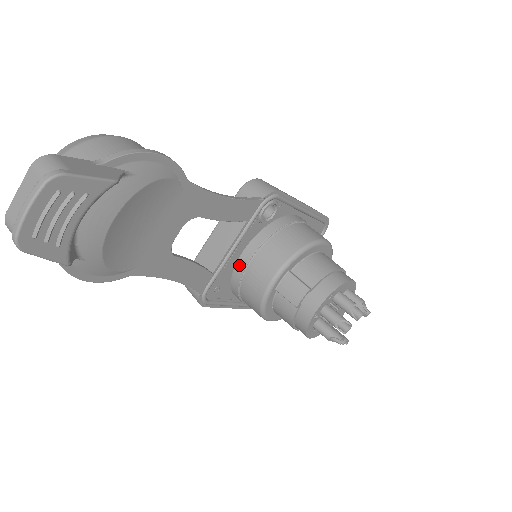
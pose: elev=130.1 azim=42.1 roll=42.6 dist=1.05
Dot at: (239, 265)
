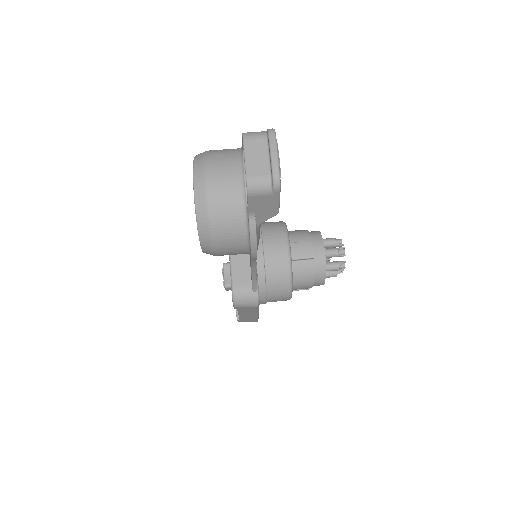
Dot at: (258, 262)
